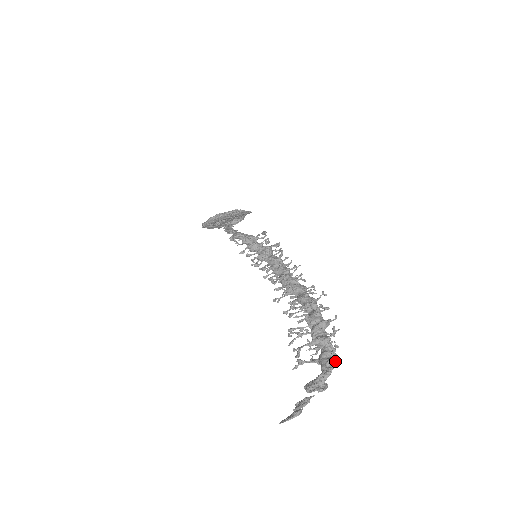
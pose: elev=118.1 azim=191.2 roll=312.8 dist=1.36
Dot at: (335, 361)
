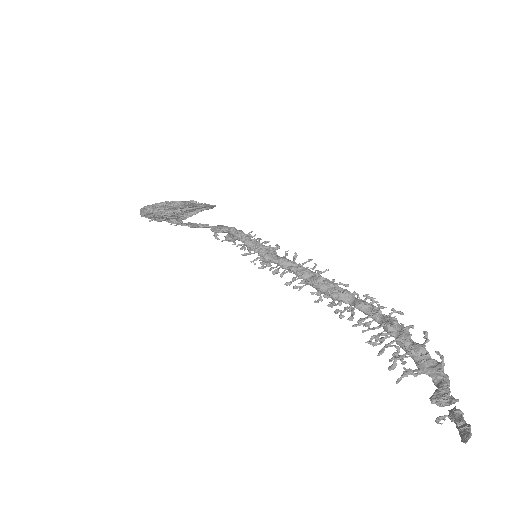
Dot at: (443, 369)
